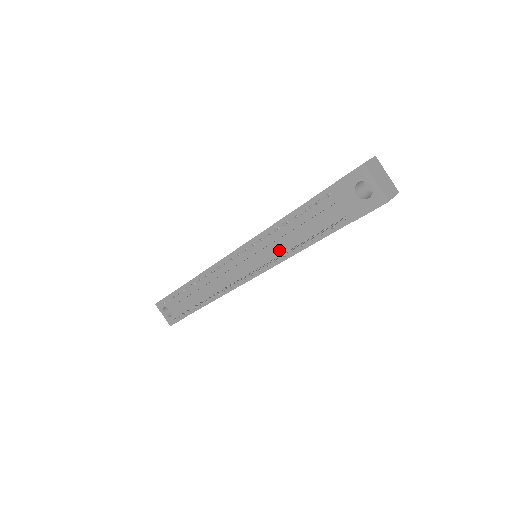
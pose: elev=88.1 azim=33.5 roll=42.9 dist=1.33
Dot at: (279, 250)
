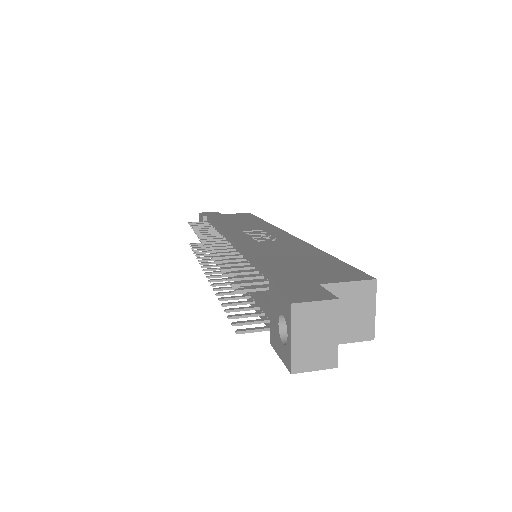
Dot at: occluded
